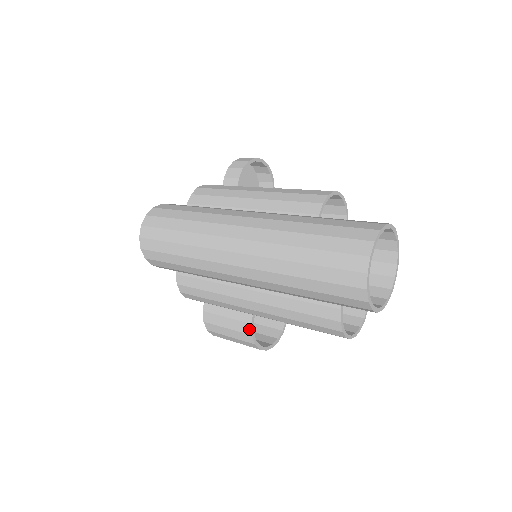
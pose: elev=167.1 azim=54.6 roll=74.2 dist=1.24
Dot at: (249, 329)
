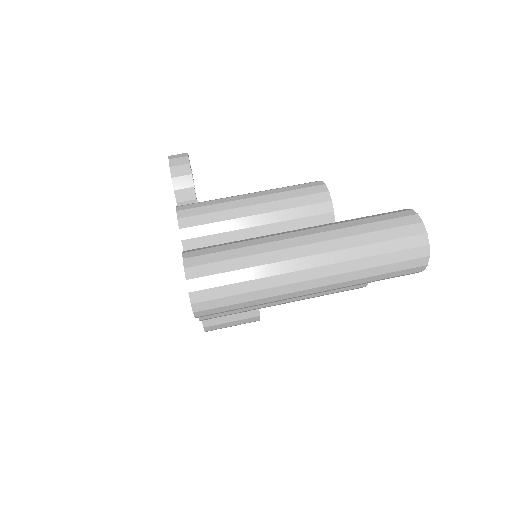
Dot at: (257, 313)
